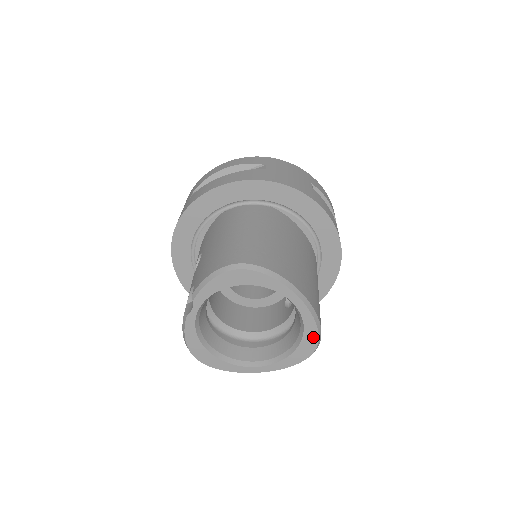
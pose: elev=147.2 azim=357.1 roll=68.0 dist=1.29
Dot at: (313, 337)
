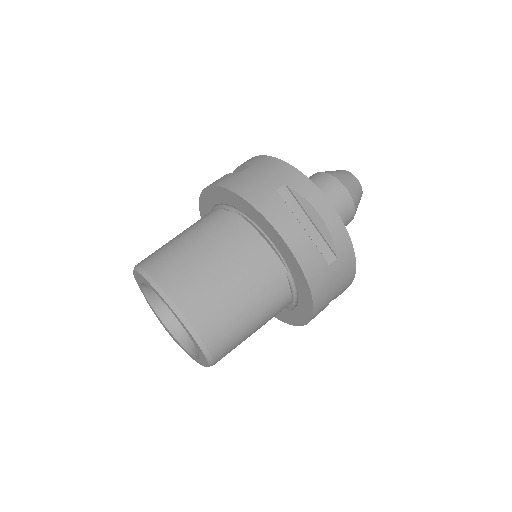
Dot at: (197, 345)
